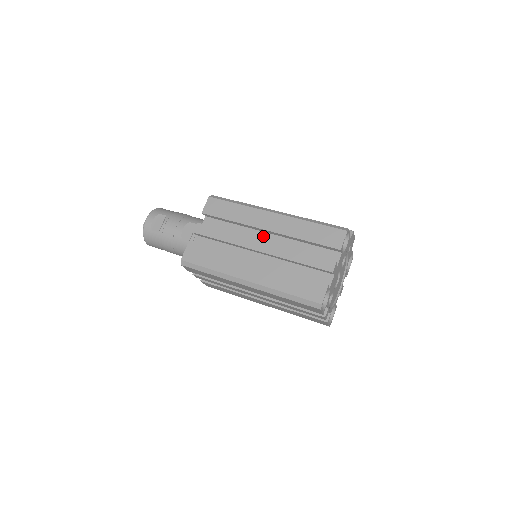
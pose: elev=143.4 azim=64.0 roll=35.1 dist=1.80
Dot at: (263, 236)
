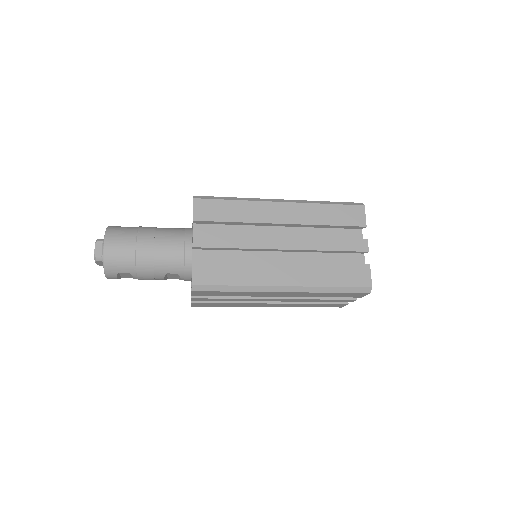
Dot at: occluded
